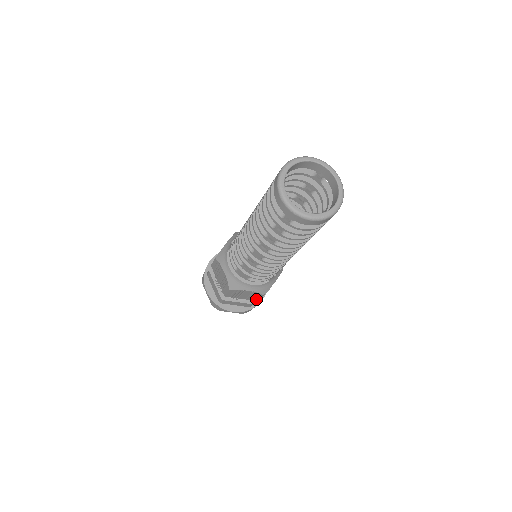
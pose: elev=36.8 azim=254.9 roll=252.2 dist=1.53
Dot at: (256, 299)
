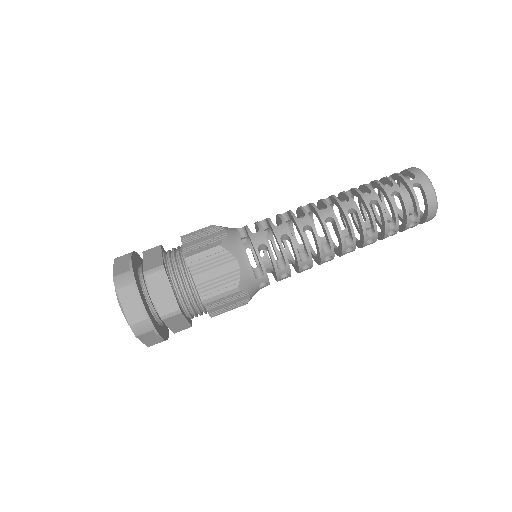
Dot at: (209, 295)
